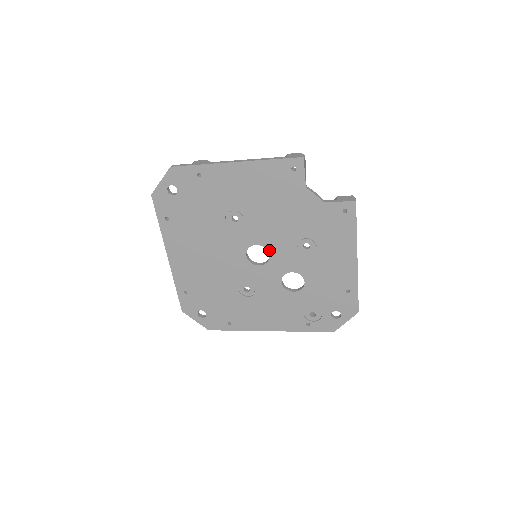
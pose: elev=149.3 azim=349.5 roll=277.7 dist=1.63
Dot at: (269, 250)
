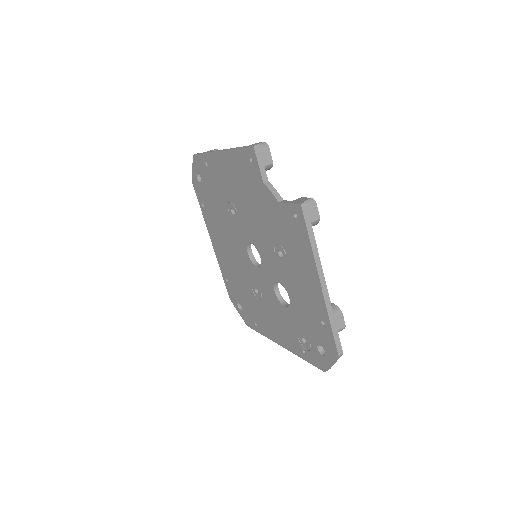
Dot at: (259, 251)
